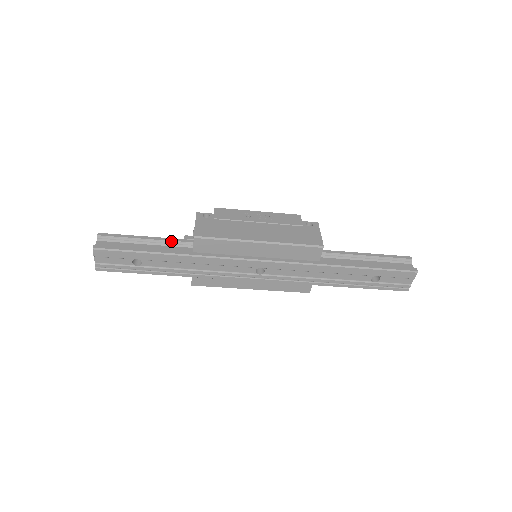
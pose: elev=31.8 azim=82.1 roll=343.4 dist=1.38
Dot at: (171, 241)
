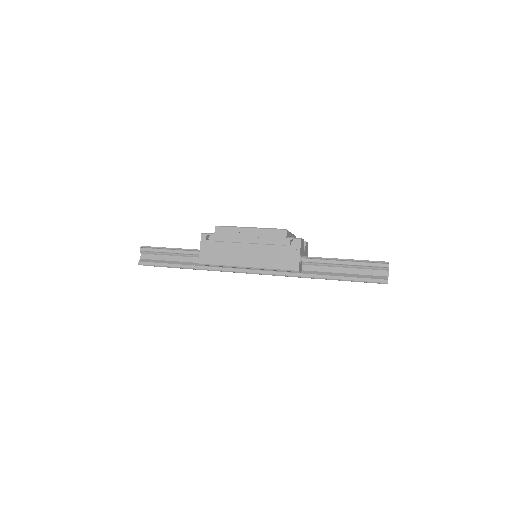
Dot at: (189, 254)
